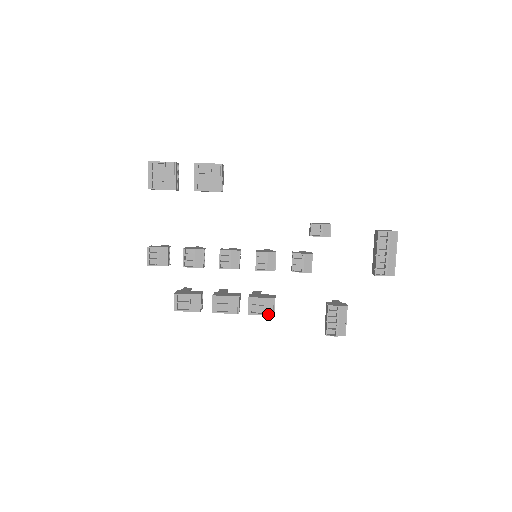
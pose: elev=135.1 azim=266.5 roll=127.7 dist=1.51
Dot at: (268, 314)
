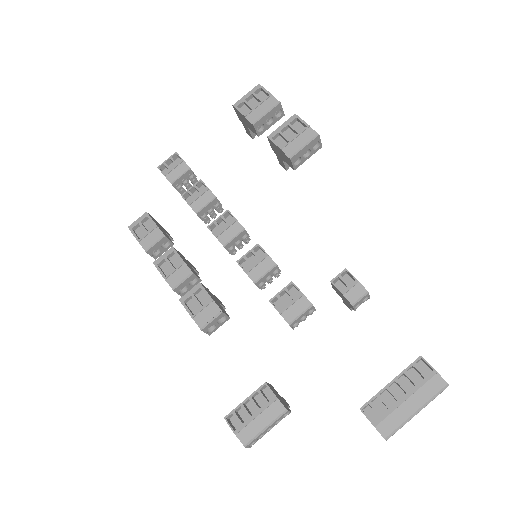
Dot at: (197, 321)
